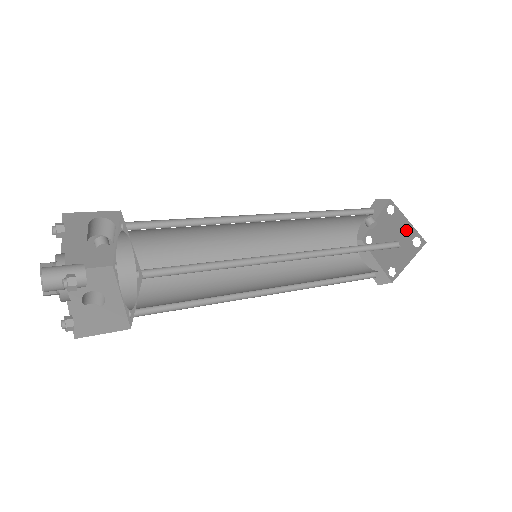
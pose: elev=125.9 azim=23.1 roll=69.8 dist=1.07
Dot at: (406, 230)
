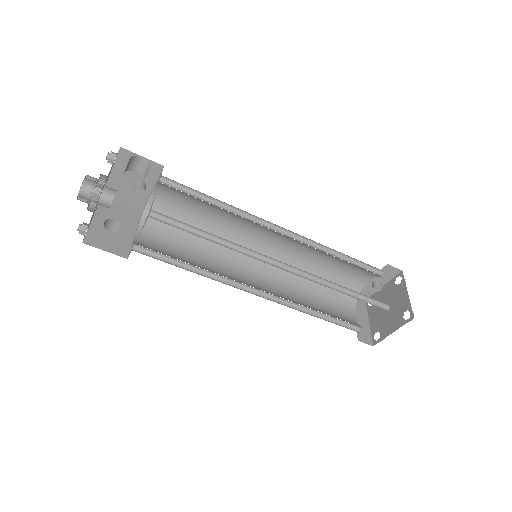
Dot at: (403, 302)
